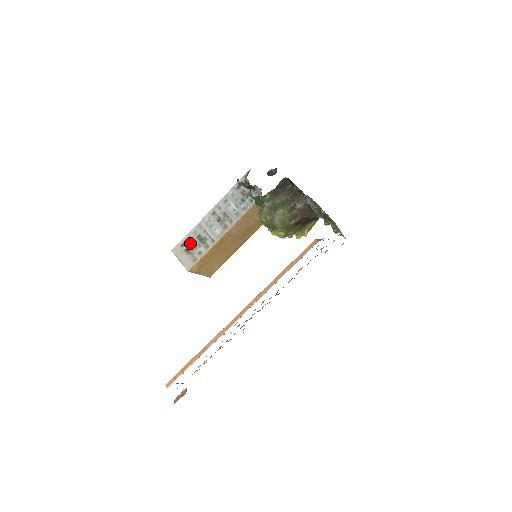
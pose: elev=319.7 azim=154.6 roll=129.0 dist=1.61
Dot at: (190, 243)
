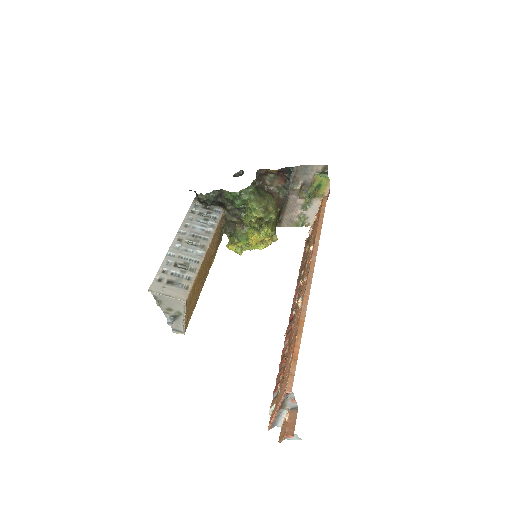
Dot at: (169, 274)
